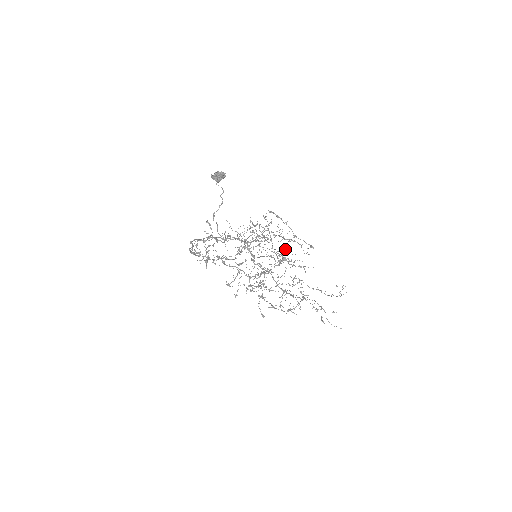
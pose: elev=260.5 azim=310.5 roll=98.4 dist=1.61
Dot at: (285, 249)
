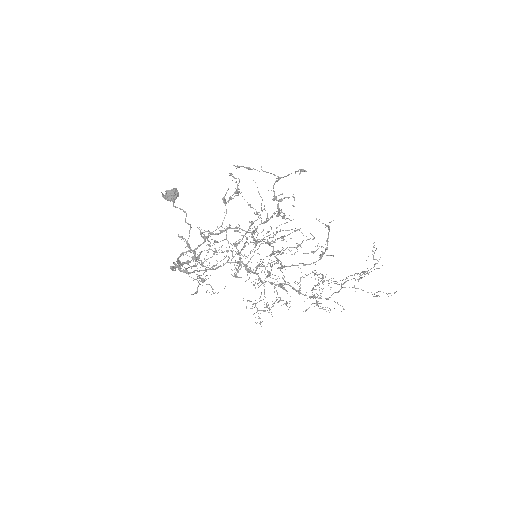
Dot at: occluded
